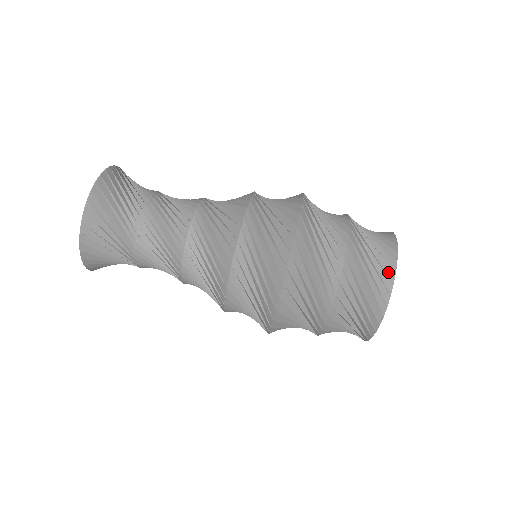
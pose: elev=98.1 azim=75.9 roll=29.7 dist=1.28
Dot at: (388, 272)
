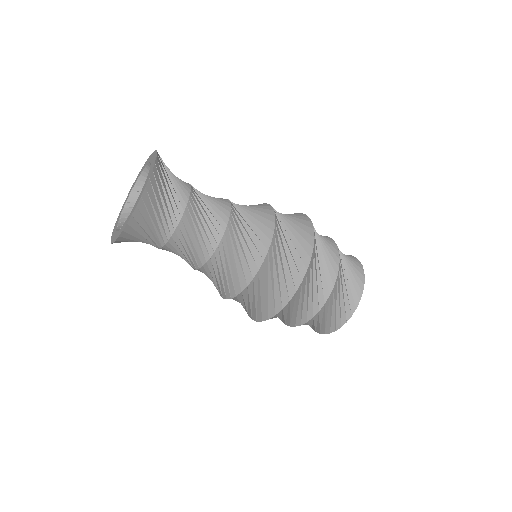
Dot at: (317, 330)
